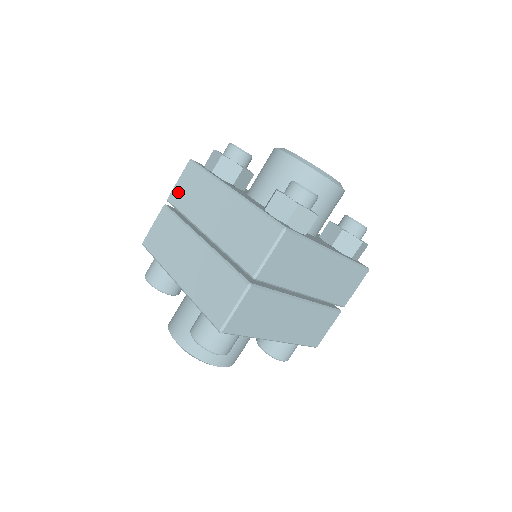
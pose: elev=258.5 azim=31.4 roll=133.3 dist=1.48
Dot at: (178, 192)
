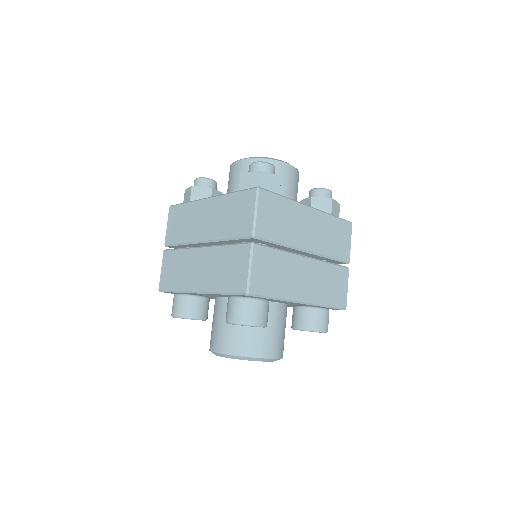
Dot at: (170, 233)
